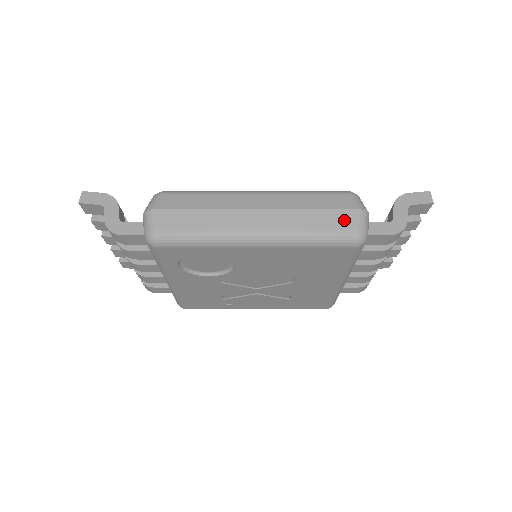
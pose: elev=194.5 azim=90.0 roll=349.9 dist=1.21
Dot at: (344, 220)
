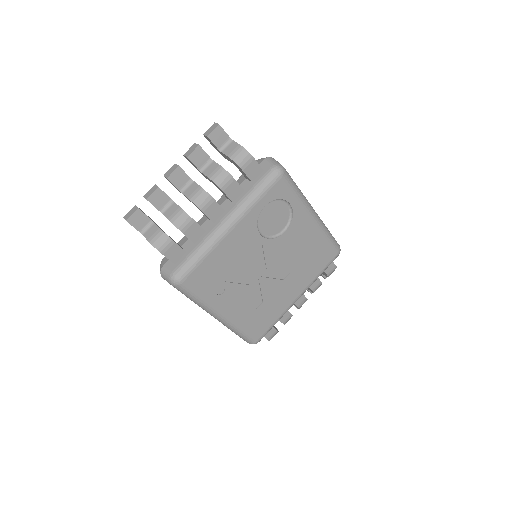
Dot at: occluded
